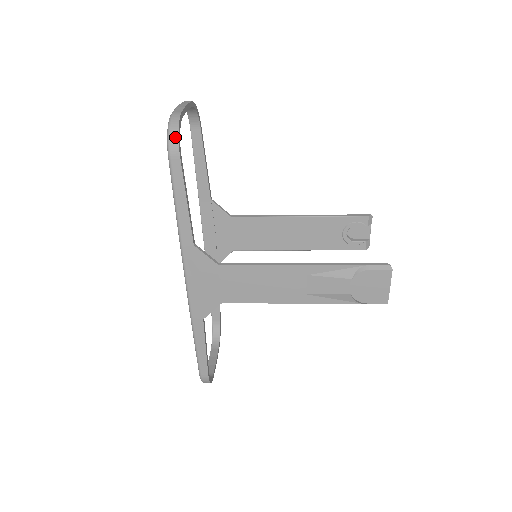
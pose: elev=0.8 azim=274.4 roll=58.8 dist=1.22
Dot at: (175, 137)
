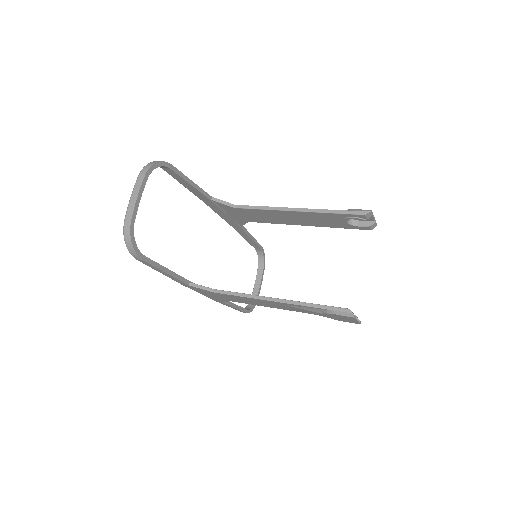
Dot at: (132, 250)
